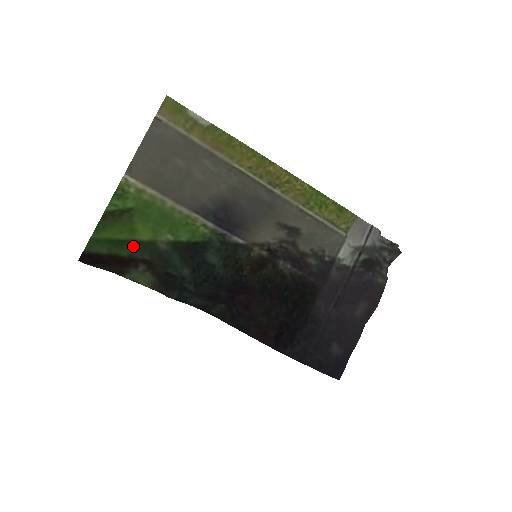
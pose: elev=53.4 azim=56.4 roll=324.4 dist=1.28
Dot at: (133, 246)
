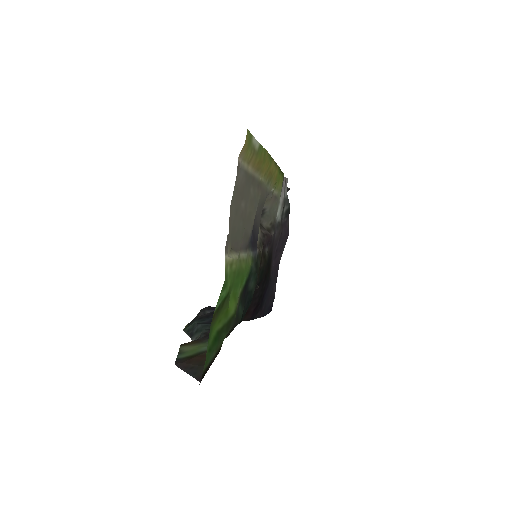
Dot at: (228, 327)
